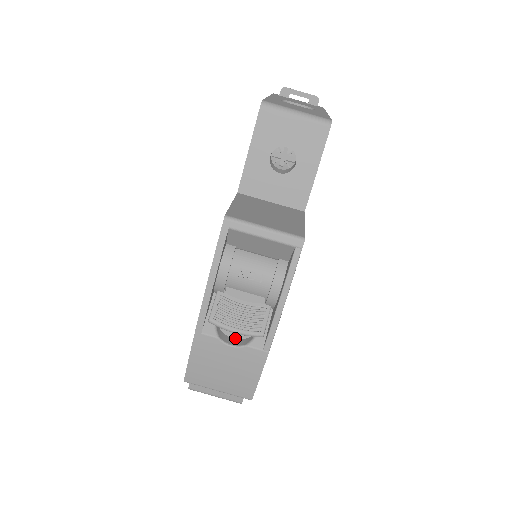
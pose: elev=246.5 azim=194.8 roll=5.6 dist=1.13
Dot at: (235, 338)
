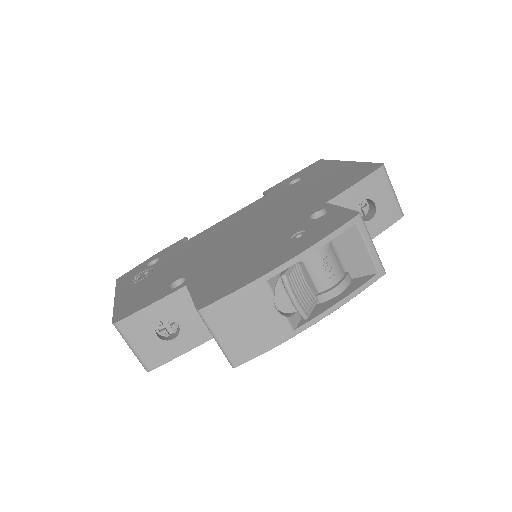
Dot at: occluded
